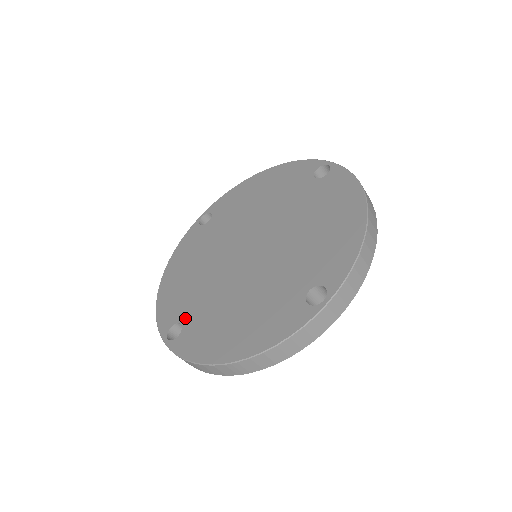
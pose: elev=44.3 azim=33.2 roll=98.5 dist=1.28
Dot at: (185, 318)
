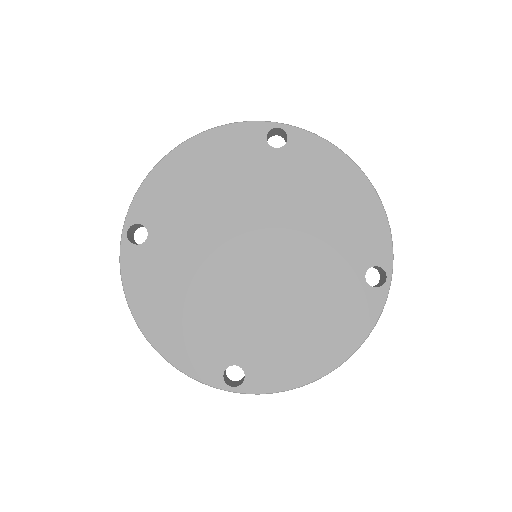
Dot at: (155, 235)
